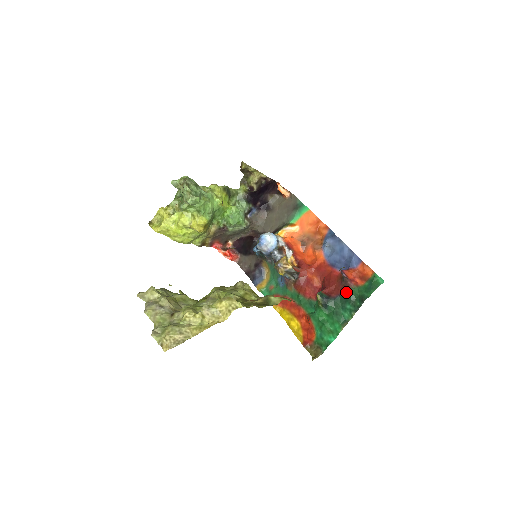
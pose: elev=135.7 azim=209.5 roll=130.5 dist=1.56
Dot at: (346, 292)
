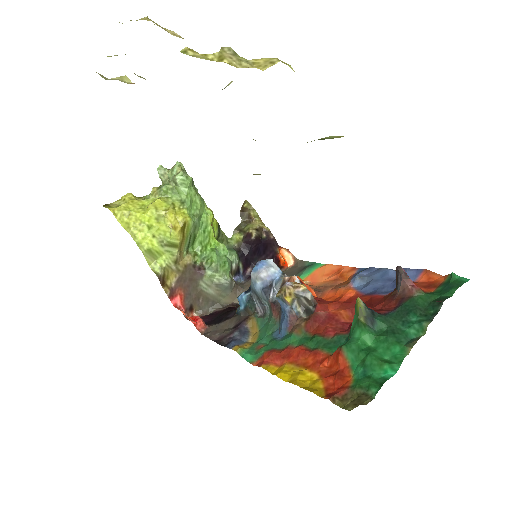
Dot at: (406, 301)
